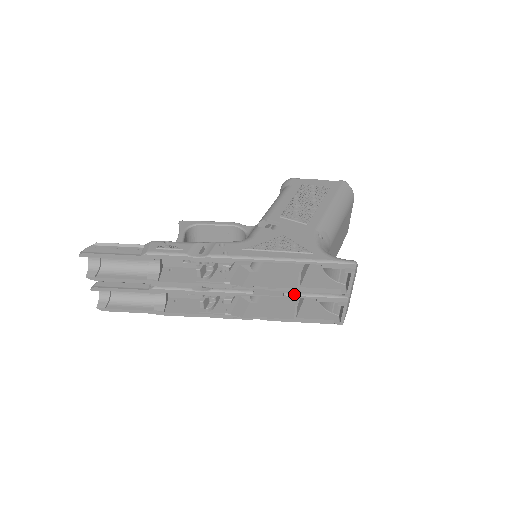
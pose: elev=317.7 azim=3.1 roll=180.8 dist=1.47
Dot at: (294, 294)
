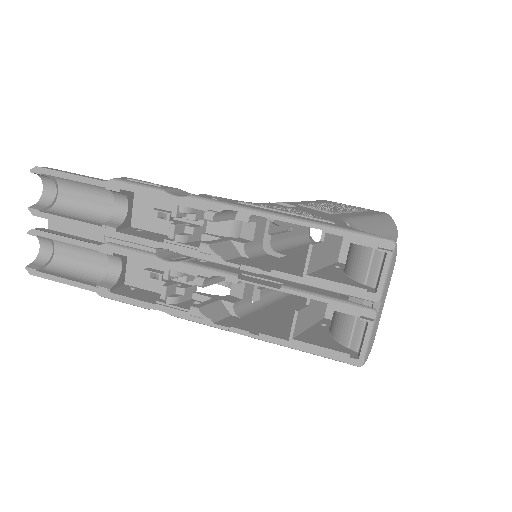
Dot at: (296, 289)
